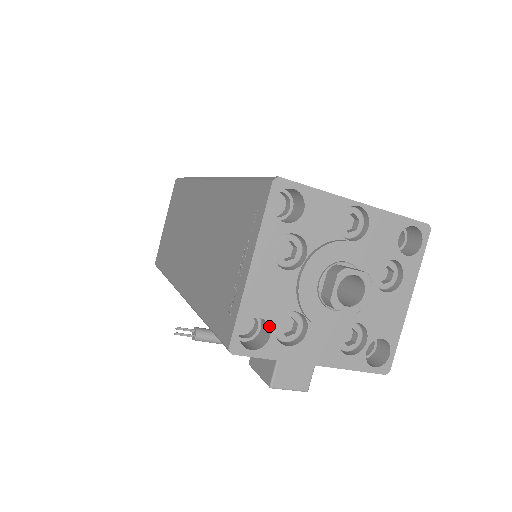
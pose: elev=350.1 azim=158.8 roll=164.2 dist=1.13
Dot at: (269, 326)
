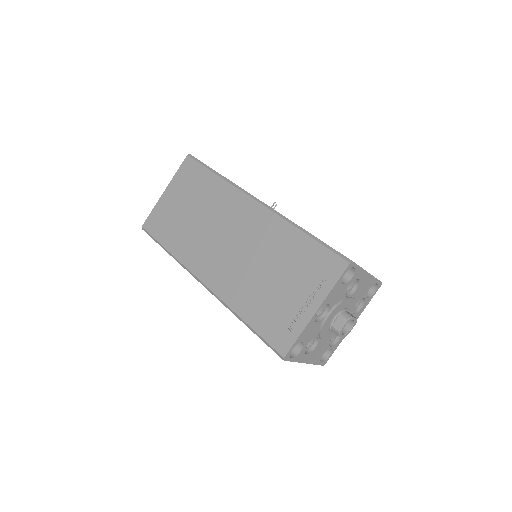
Dot at: occluded
